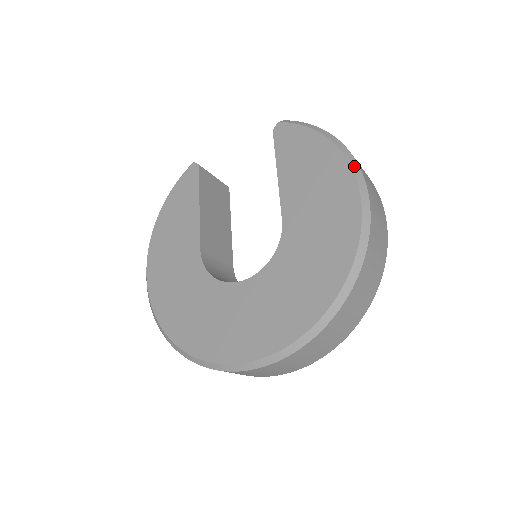
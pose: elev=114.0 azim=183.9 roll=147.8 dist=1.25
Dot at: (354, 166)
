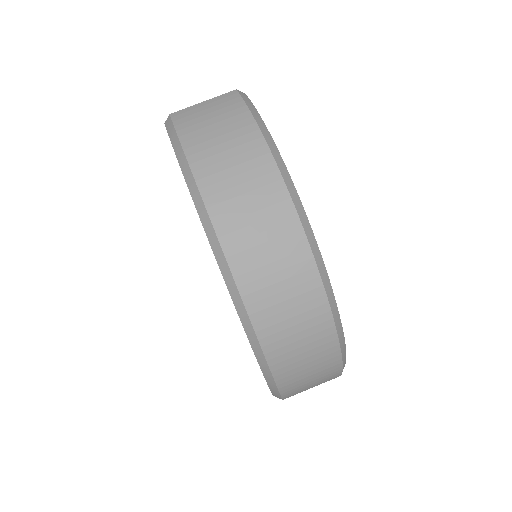
Dot at: (216, 253)
